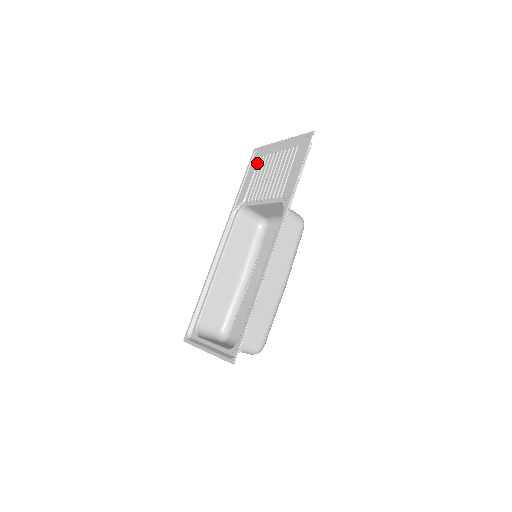
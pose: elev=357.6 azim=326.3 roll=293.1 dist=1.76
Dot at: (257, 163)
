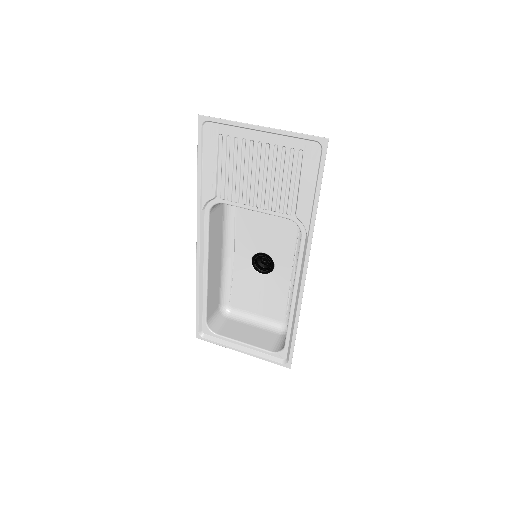
Dot at: (217, 145)
